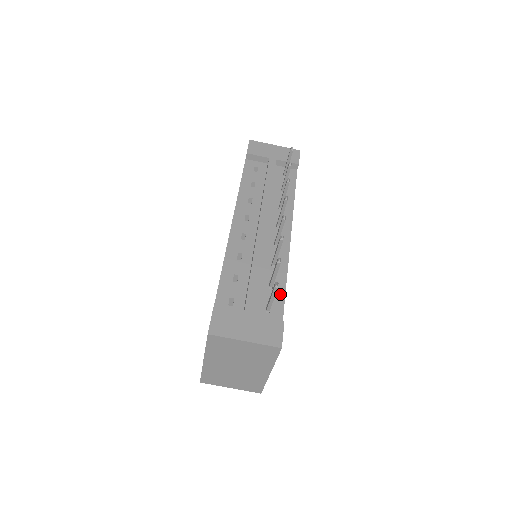
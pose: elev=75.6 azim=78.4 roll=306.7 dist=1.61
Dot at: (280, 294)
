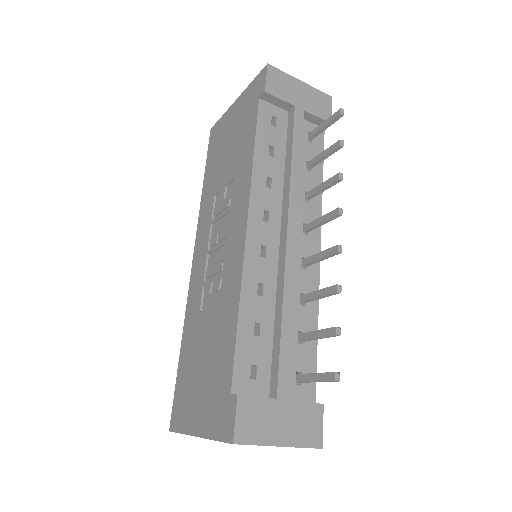
Dot at: (311, 352)
